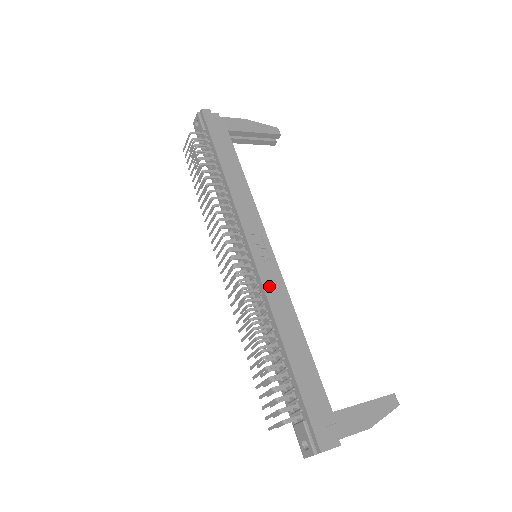
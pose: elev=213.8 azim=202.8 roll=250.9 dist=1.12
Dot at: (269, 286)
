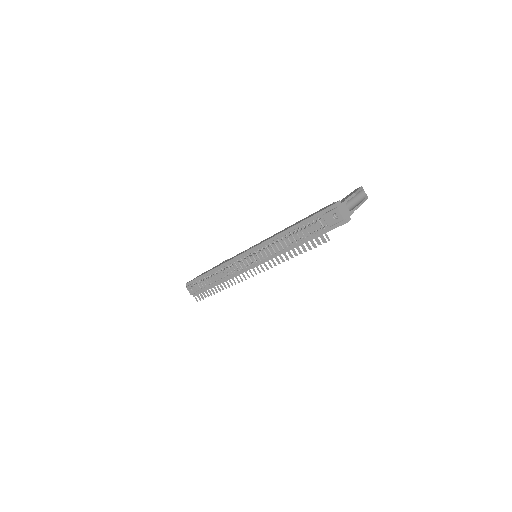
Dot at: occluded
